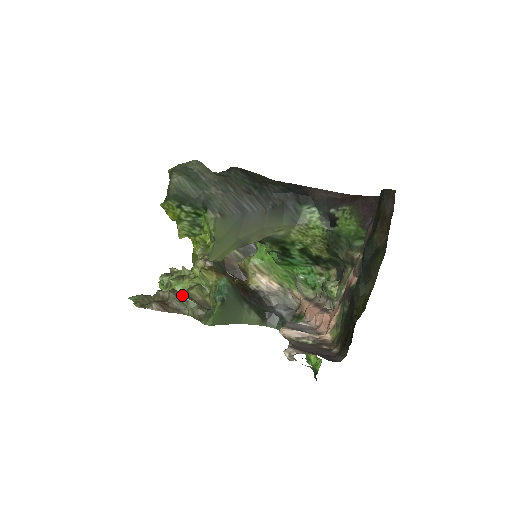
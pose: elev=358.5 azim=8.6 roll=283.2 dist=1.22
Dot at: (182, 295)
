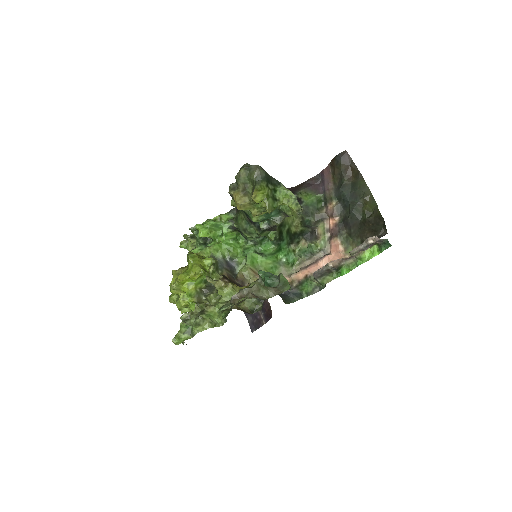
Dot at: (254, 286)
